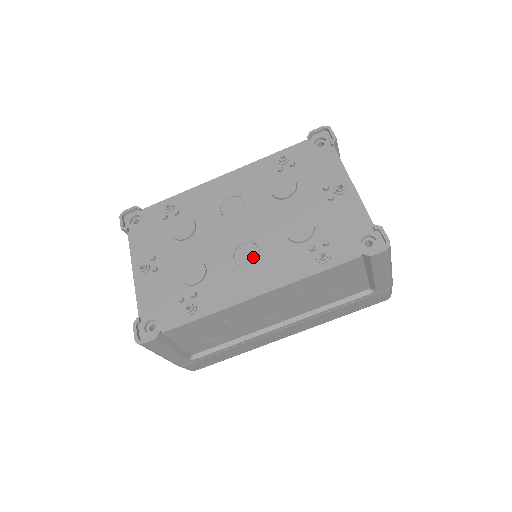
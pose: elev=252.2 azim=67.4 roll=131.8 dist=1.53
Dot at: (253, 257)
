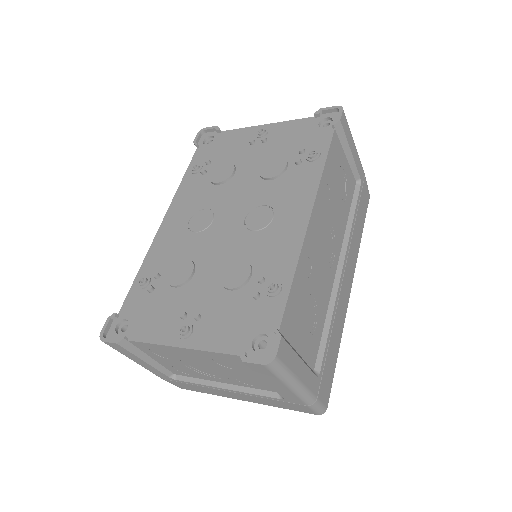
Dot at: (266, 213)
